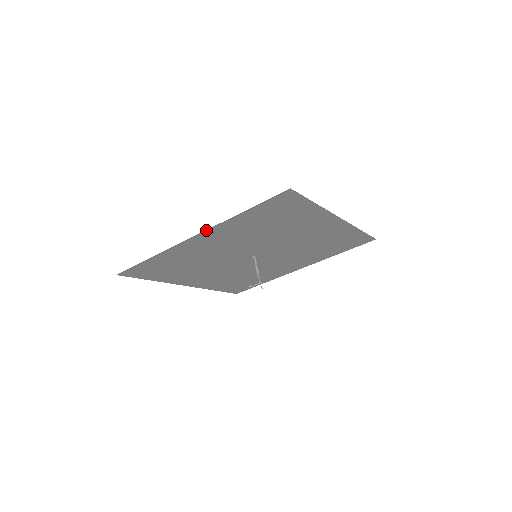
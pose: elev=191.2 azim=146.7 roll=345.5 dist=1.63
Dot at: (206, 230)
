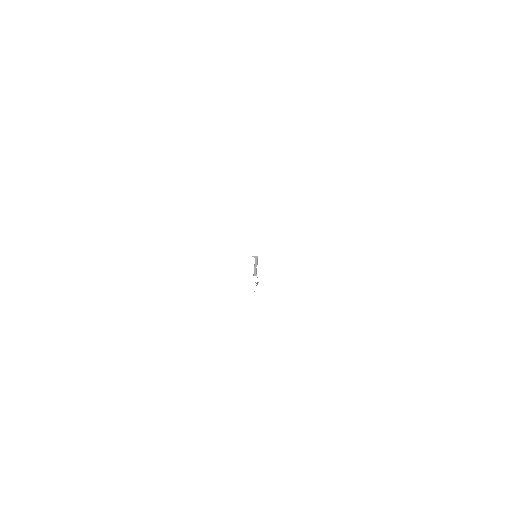
Dot at: occluded
